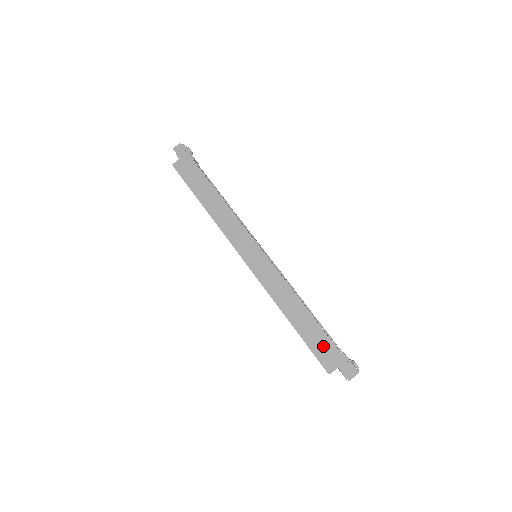
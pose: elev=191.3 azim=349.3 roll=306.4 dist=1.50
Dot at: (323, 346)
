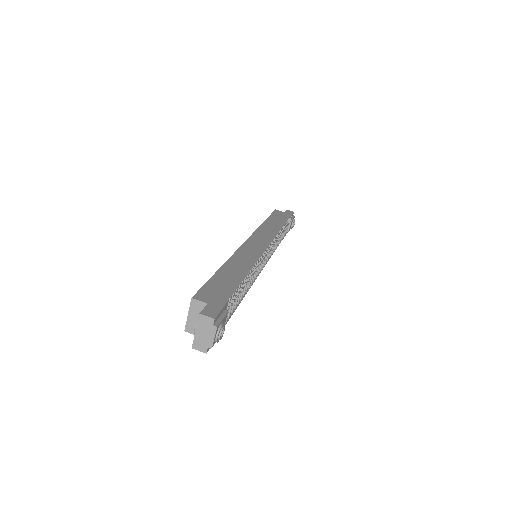
Dot at: (220, 290)
